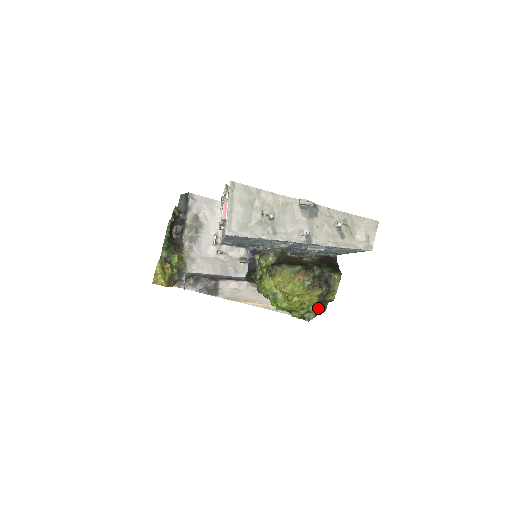
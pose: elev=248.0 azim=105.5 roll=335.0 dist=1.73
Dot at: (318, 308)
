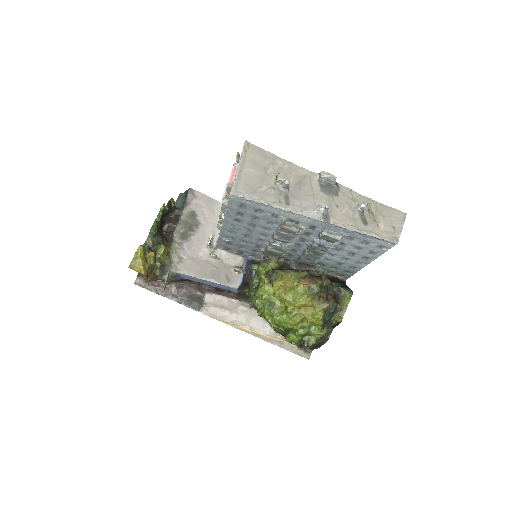
Dot at: (321, 329)
